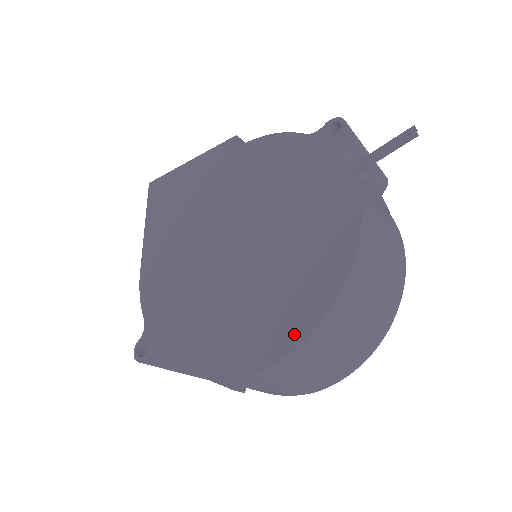
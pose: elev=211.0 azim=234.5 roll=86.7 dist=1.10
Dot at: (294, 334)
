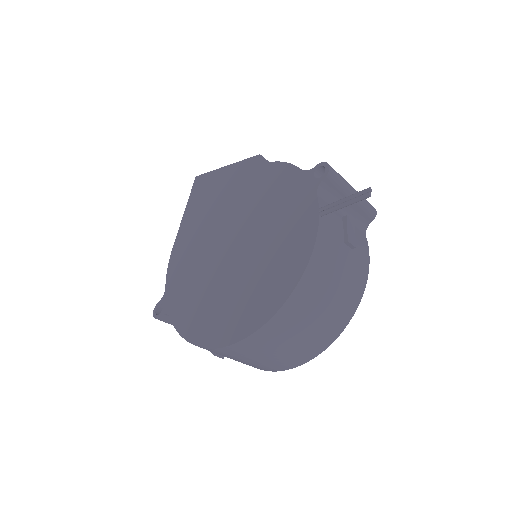
Dot at: (245, 329)
